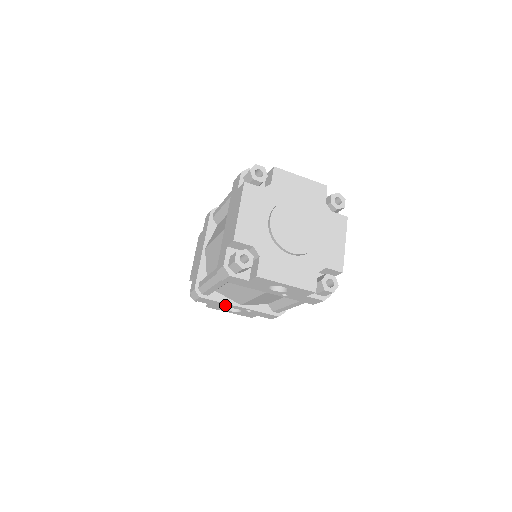
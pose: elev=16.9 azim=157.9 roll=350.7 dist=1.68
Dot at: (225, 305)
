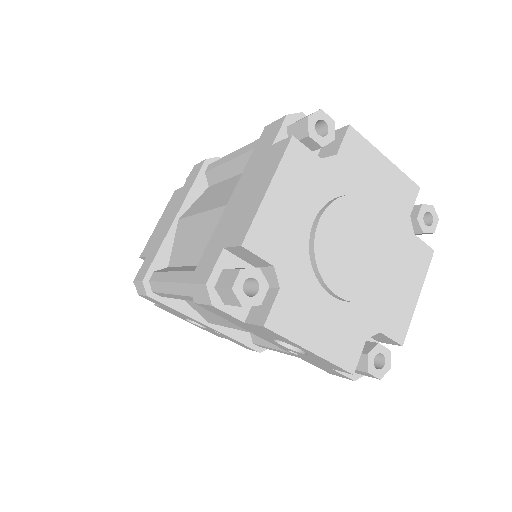
Dot at: (184, 315)
